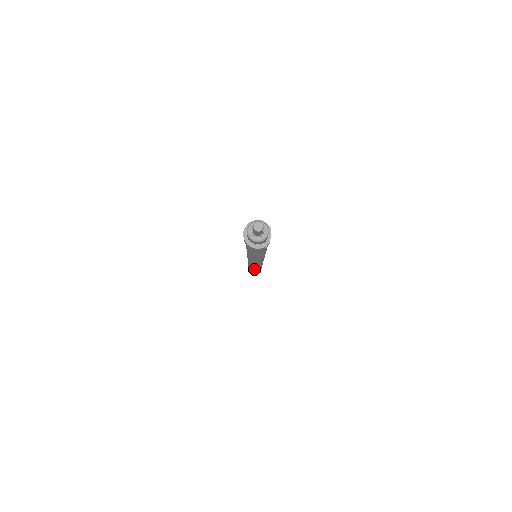
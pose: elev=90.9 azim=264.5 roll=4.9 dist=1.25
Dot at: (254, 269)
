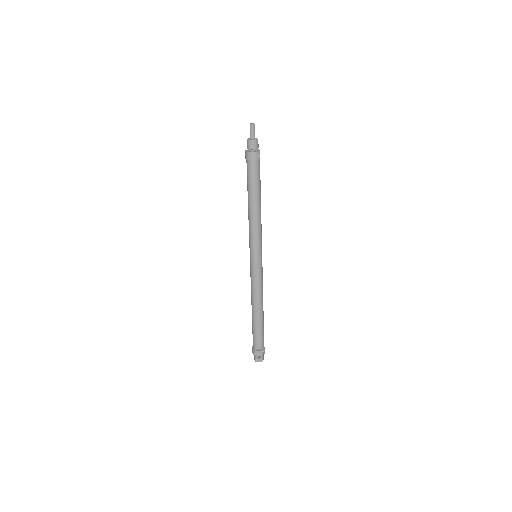
Dot at: (257, 303)
